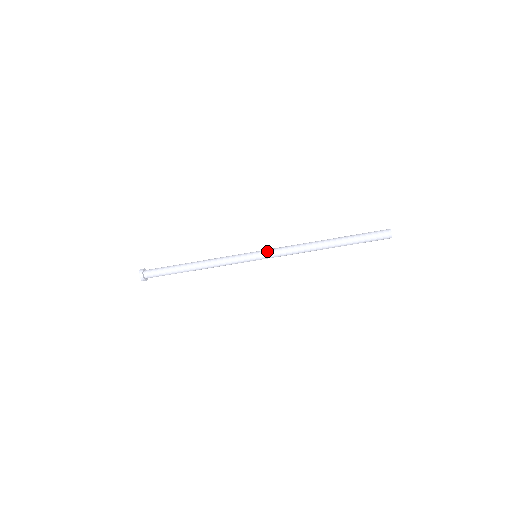
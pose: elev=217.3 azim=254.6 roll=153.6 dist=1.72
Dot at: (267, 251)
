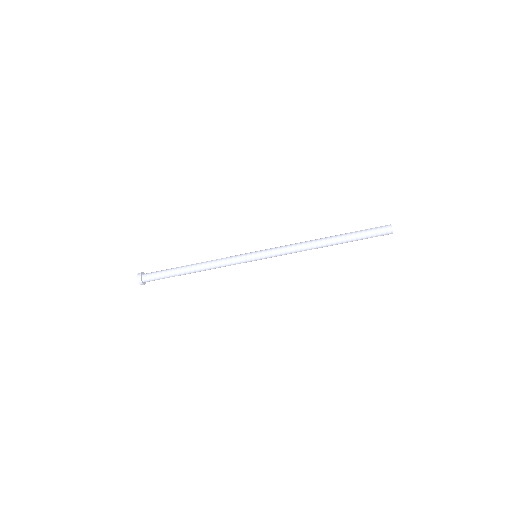
Dot at: (267, 250)
